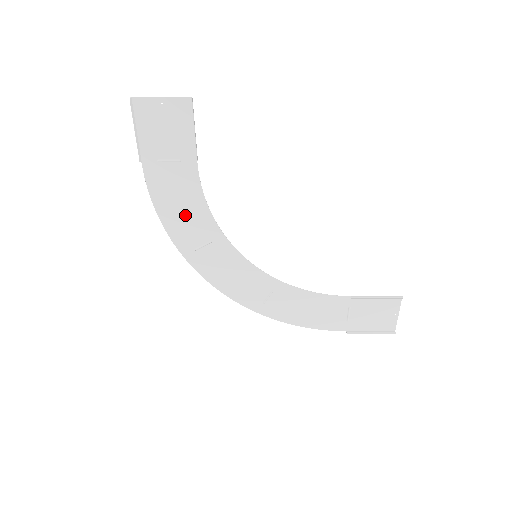
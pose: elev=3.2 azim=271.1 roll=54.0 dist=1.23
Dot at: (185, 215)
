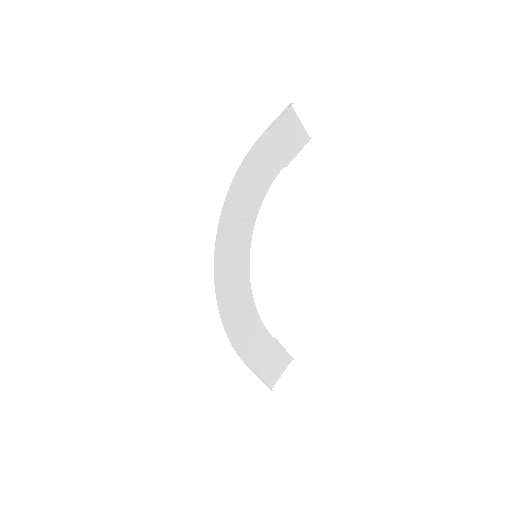
Dot at: (250, 188)
